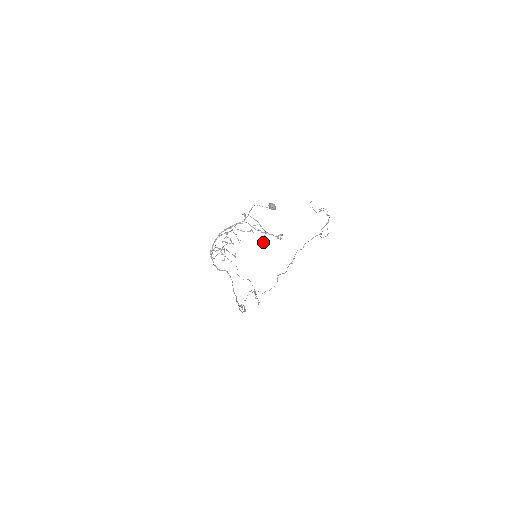
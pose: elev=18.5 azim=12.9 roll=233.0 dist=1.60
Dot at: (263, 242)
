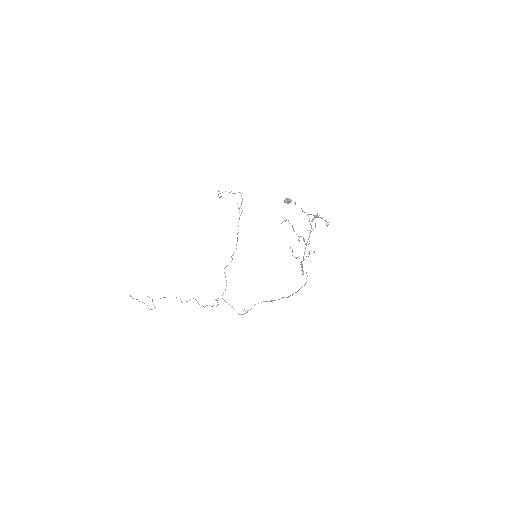
Dot at: (327, 225)
